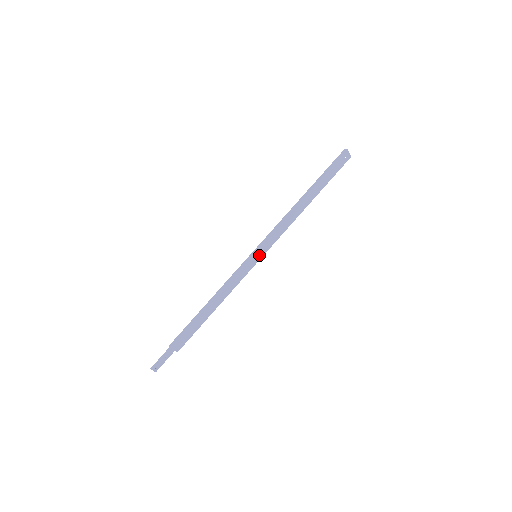
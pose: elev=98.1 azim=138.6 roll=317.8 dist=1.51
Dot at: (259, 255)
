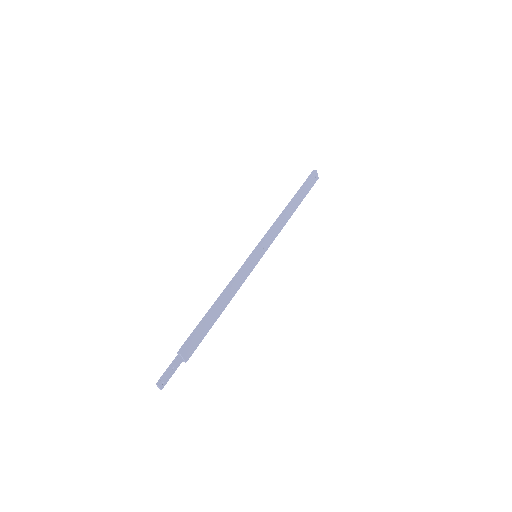
Dot at: (259, 255)
